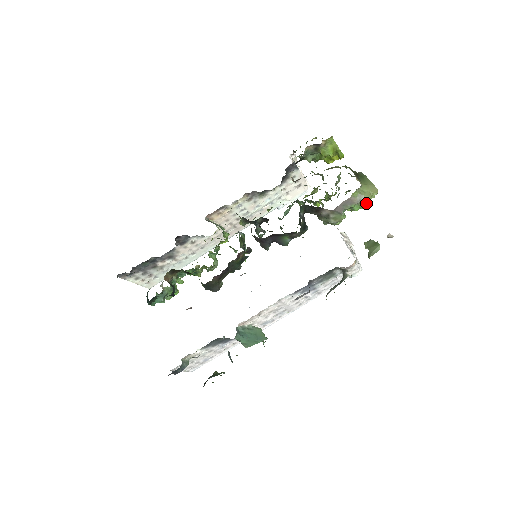
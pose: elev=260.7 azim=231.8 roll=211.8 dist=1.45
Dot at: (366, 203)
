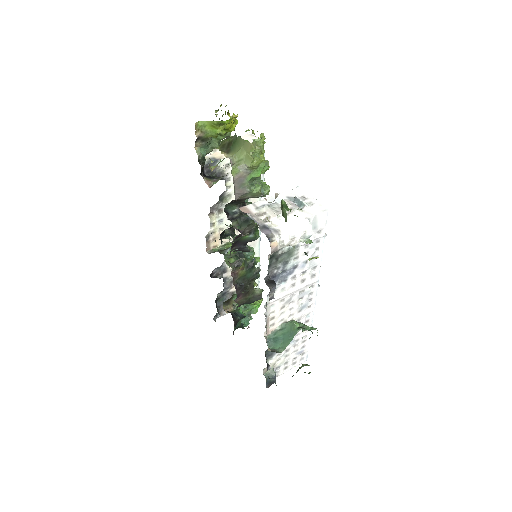
Dot at: (256, 164)
